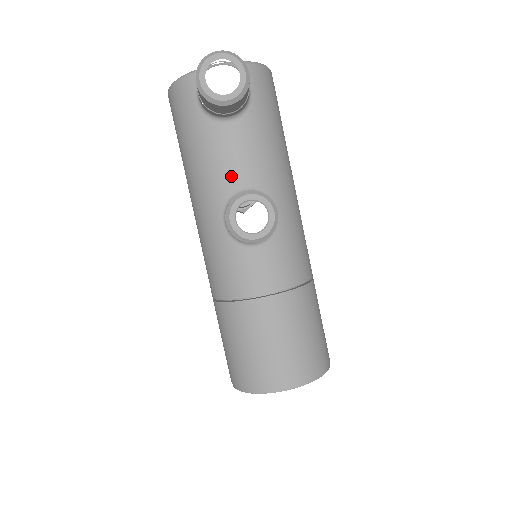
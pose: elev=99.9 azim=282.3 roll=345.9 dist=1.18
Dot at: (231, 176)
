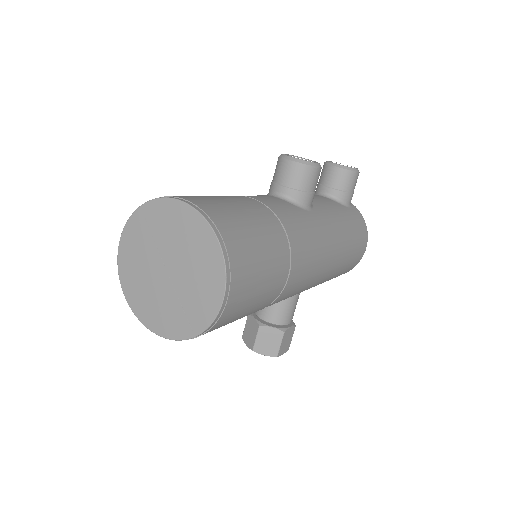
Dot at: occluded
